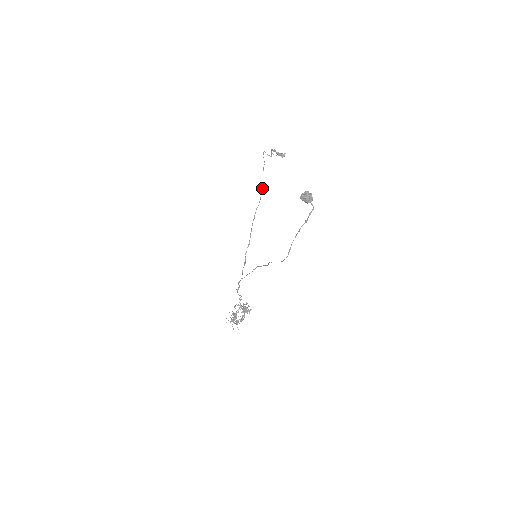
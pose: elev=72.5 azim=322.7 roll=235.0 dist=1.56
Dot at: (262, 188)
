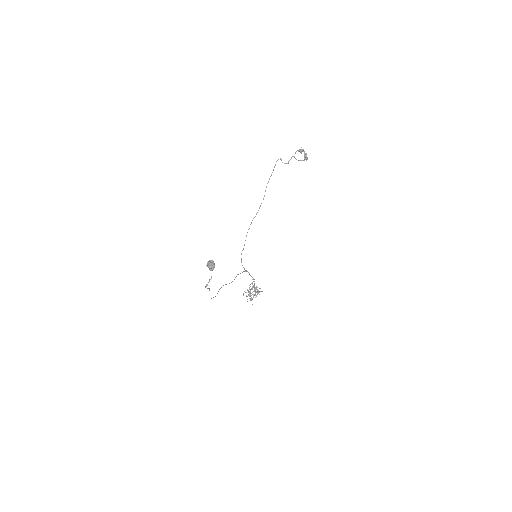
Dot at: occluded
